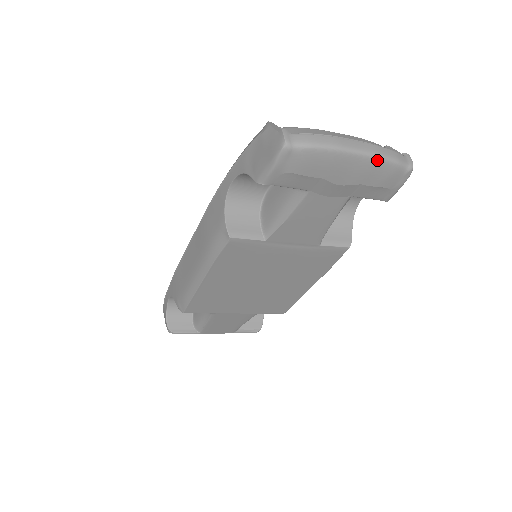
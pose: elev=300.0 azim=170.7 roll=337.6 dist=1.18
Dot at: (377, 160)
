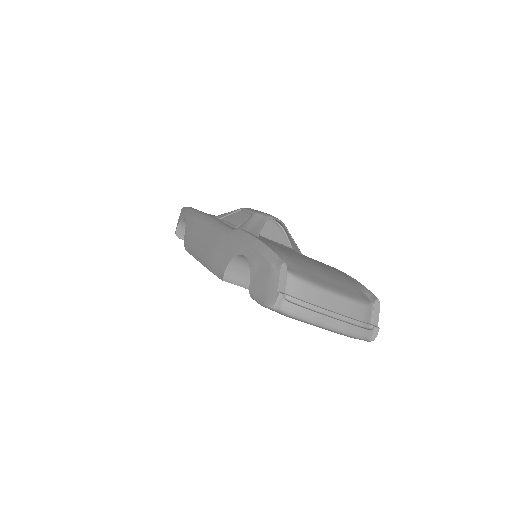
Dot at: (343, 334)
